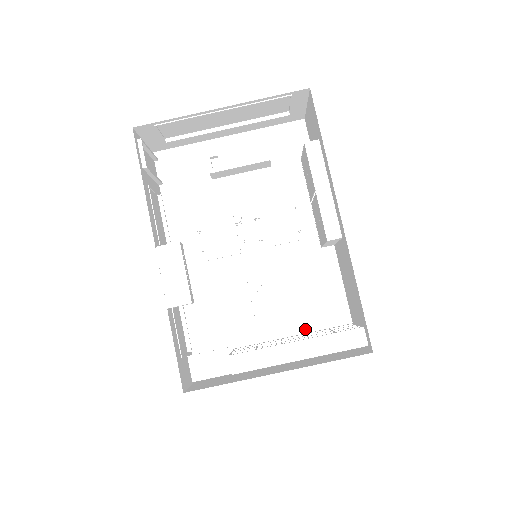
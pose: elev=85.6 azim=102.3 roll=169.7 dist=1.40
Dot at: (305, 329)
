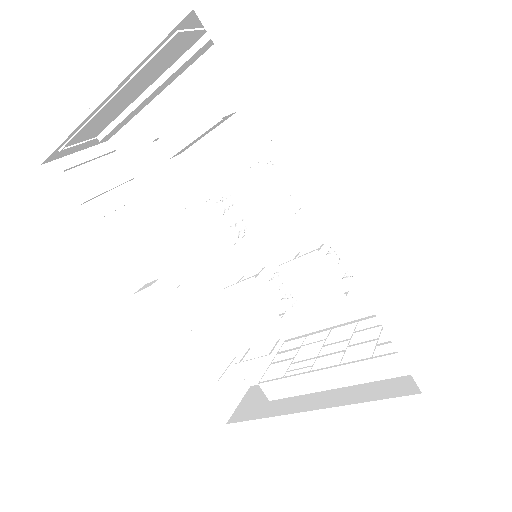
Dot at: (358, 314)
